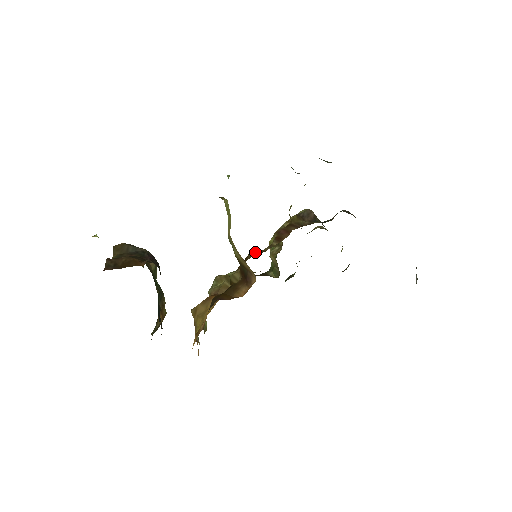
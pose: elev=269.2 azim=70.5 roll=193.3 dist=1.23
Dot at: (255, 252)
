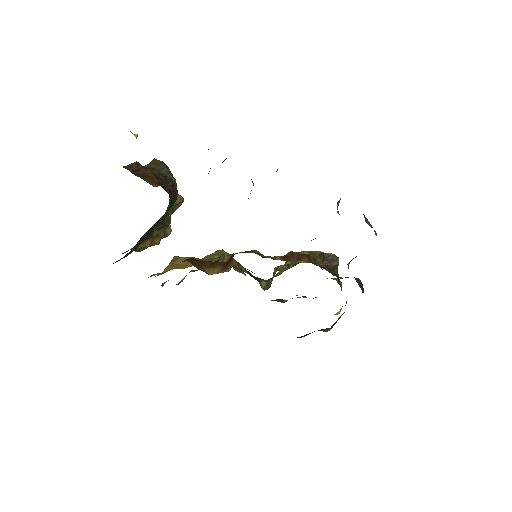
Dot at: (258, 252)
